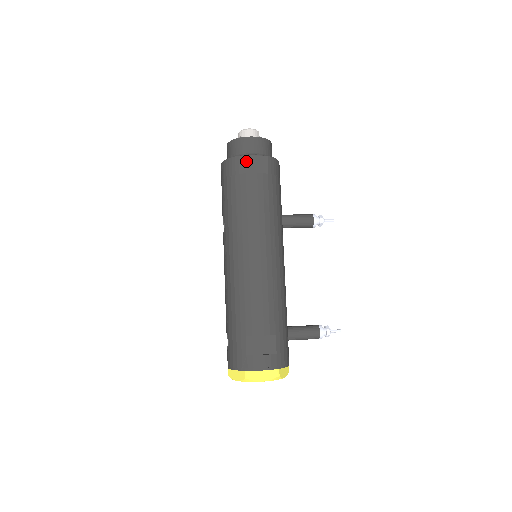
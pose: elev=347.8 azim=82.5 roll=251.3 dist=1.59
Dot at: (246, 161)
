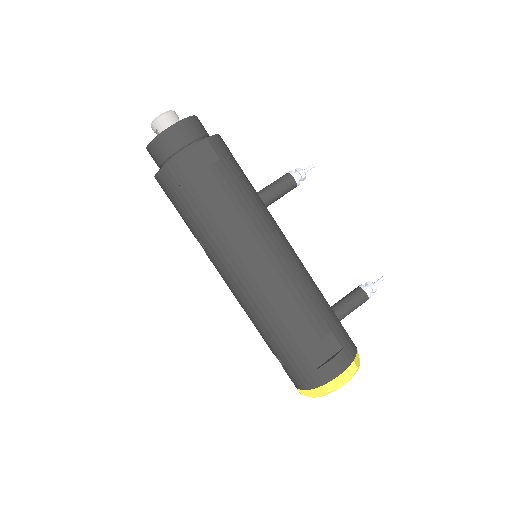
Dot at: (186, 159)
